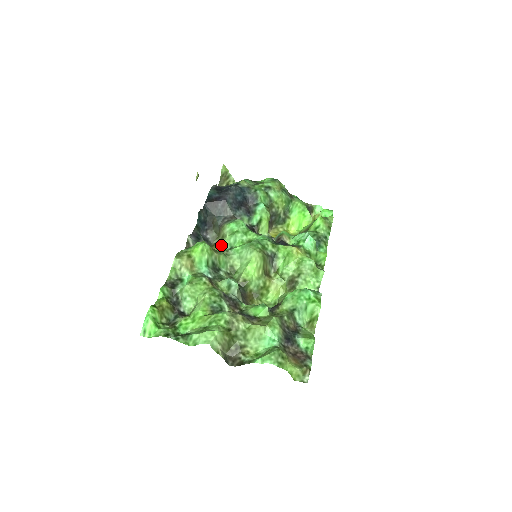
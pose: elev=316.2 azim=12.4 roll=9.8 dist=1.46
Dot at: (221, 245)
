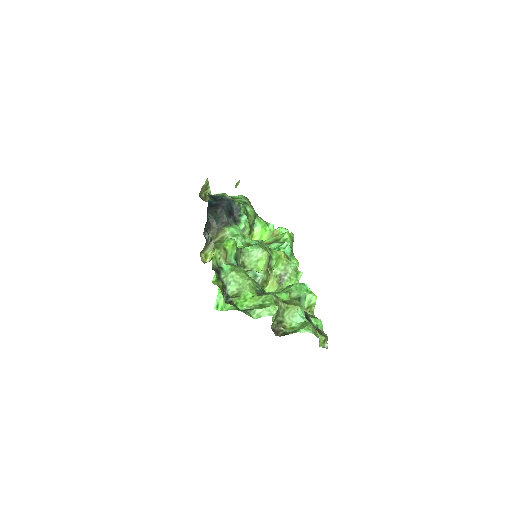
Dot at: occluded
